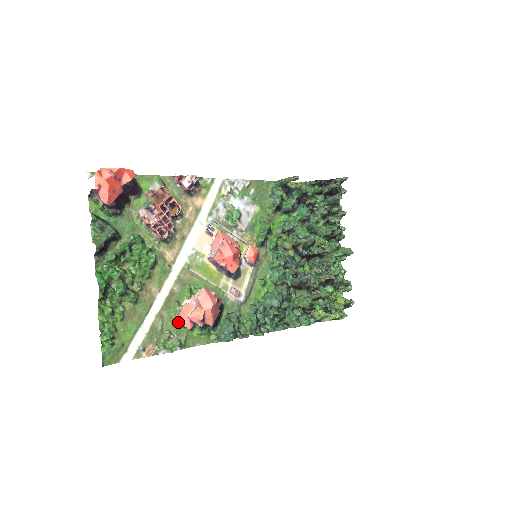
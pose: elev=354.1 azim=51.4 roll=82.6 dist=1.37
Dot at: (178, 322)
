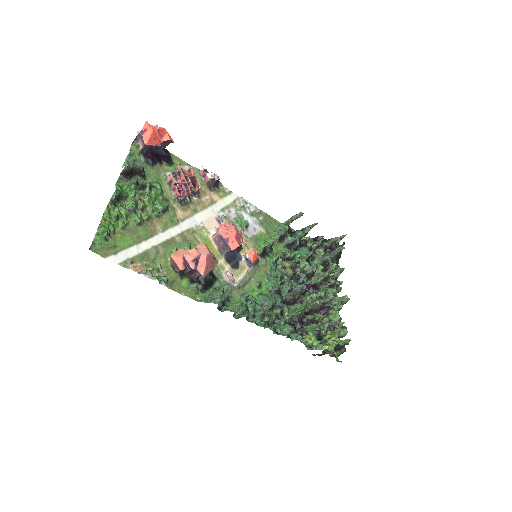
Dot at: (172, 257)
